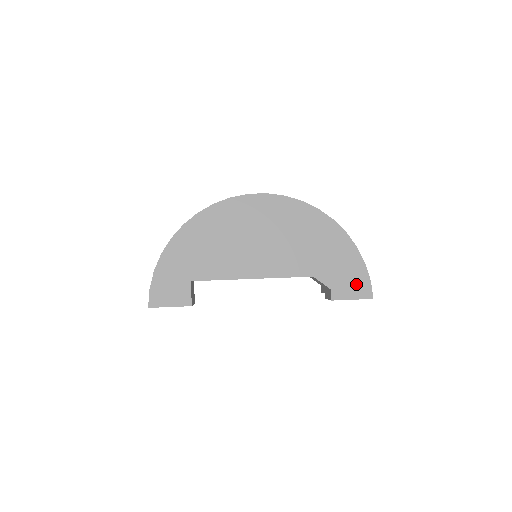
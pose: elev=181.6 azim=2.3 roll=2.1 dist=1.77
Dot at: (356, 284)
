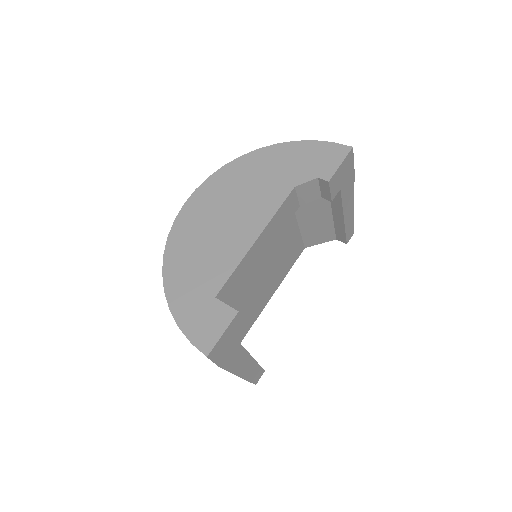
Dot at: (328, 155)
